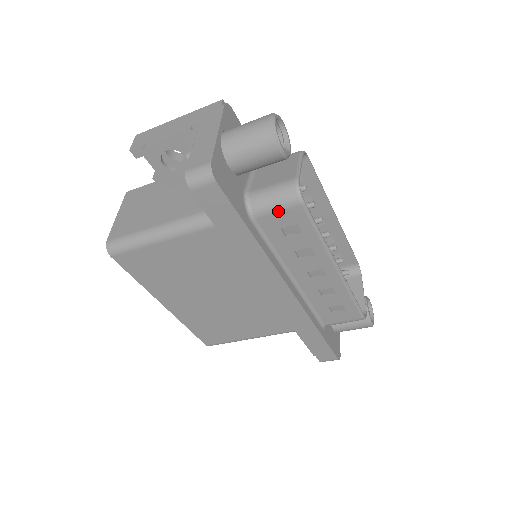
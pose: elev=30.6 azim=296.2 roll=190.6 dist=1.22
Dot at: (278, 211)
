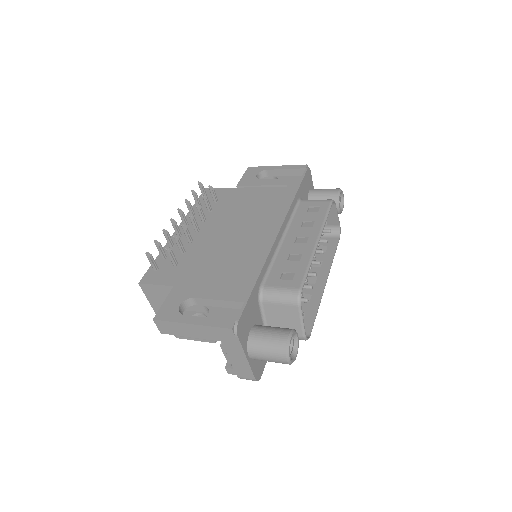
Dot at: occluded
